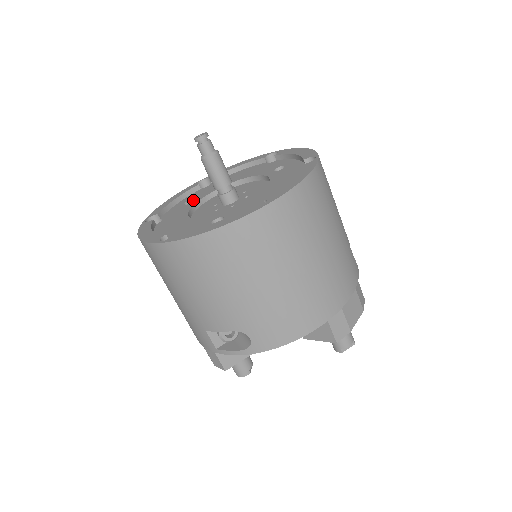
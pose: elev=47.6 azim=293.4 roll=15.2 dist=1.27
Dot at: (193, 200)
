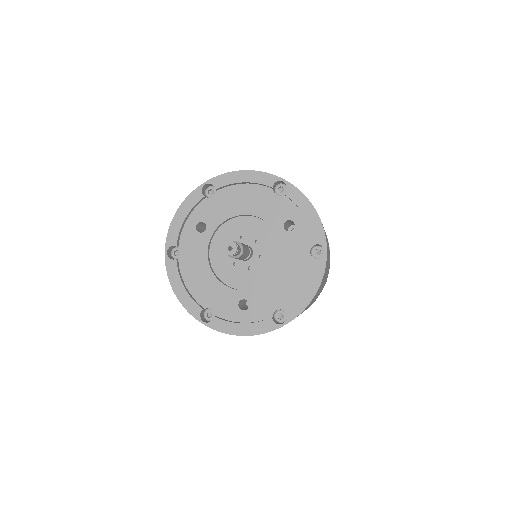
Dot at: occluded
